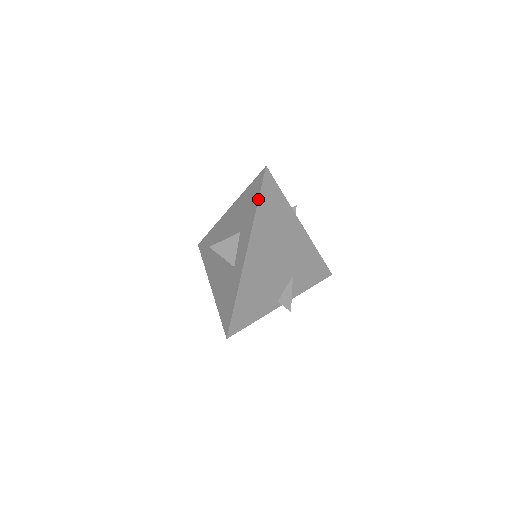
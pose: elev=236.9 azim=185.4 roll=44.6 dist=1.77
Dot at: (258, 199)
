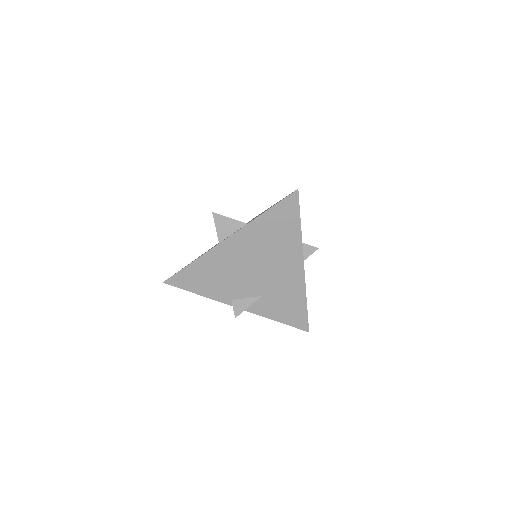
Dot at: (269, 208)
